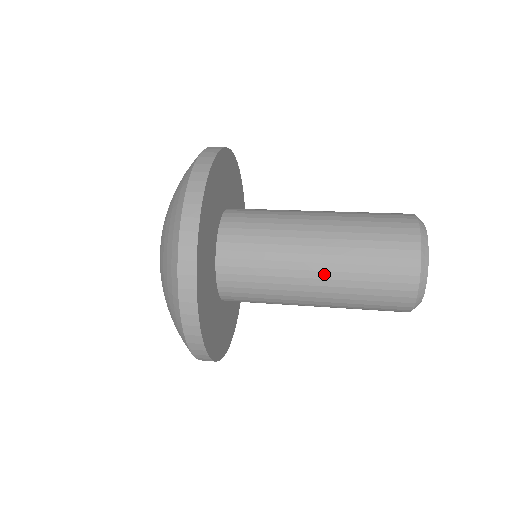
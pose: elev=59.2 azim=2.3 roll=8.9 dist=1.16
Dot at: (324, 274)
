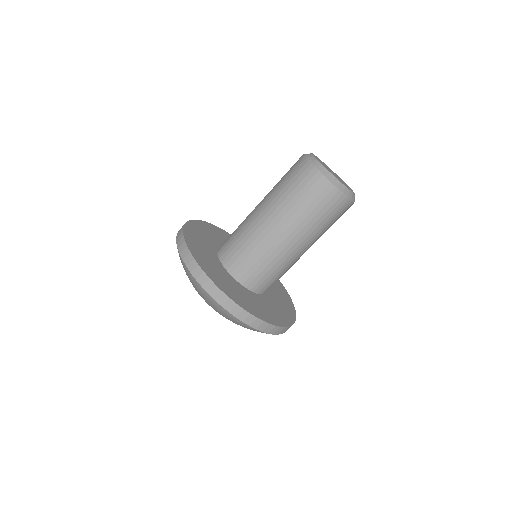
Dot at: (293, 234)
